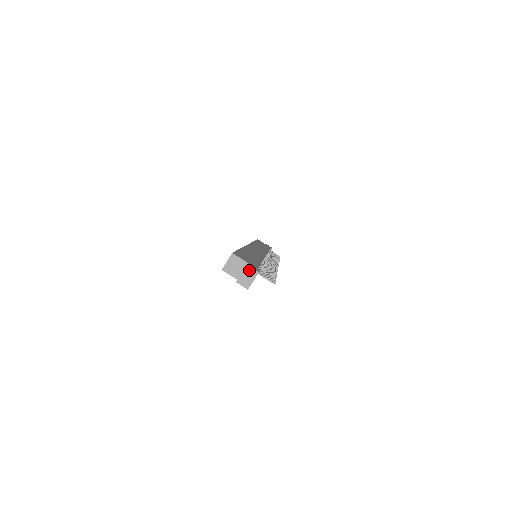
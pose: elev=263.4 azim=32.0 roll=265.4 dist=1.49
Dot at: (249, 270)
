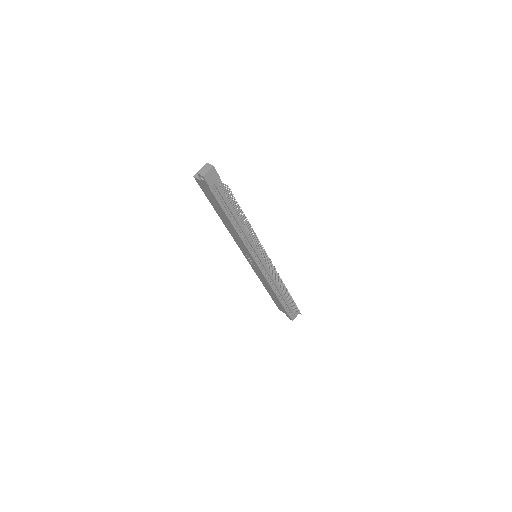
Dot at: (207, 165)
